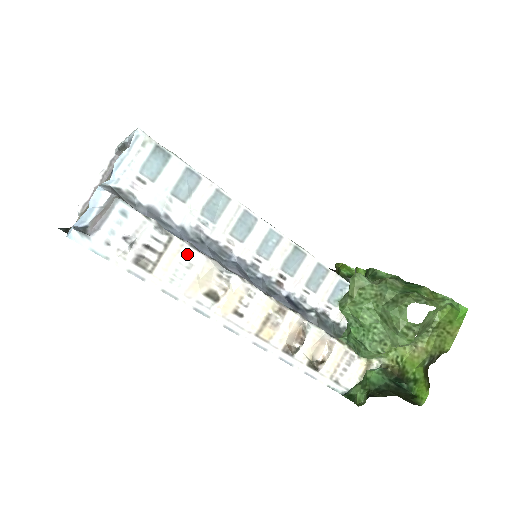
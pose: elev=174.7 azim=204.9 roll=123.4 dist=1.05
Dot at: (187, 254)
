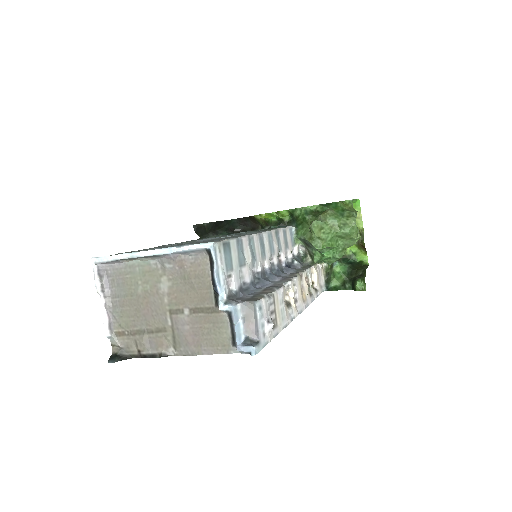
Dot at: (280, 296)
